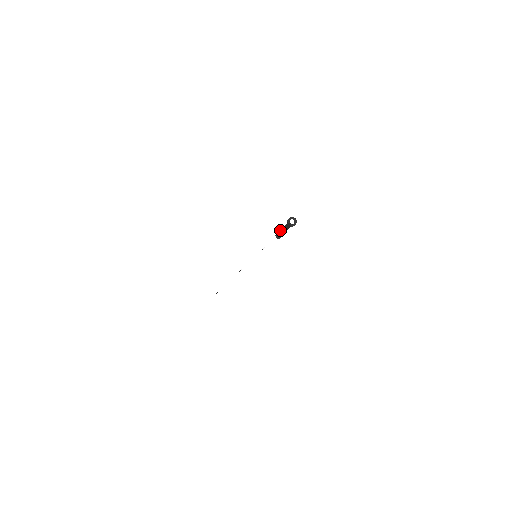
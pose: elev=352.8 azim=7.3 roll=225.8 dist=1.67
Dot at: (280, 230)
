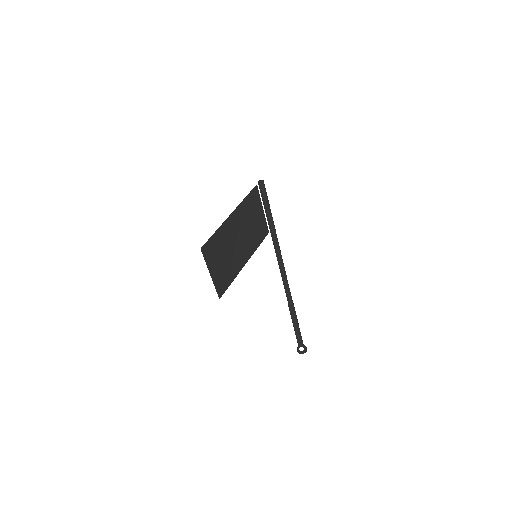
Dot at: occluded
